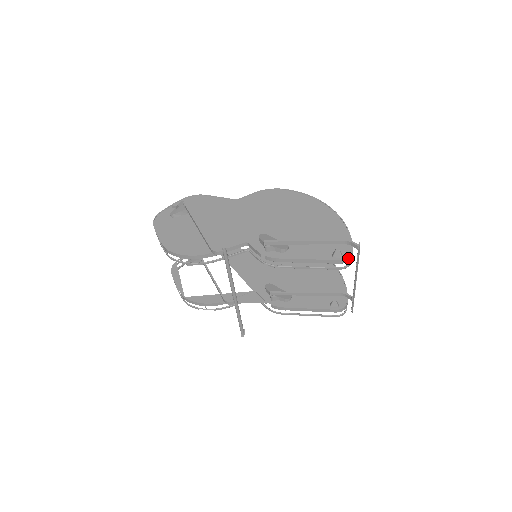
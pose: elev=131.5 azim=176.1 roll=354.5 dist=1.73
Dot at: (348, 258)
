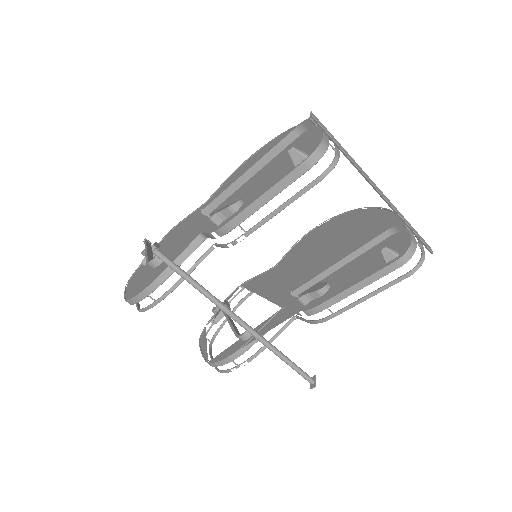
Dot at: (316, 151)
